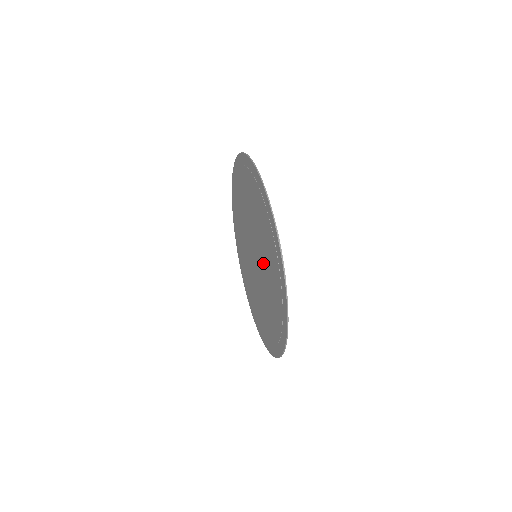
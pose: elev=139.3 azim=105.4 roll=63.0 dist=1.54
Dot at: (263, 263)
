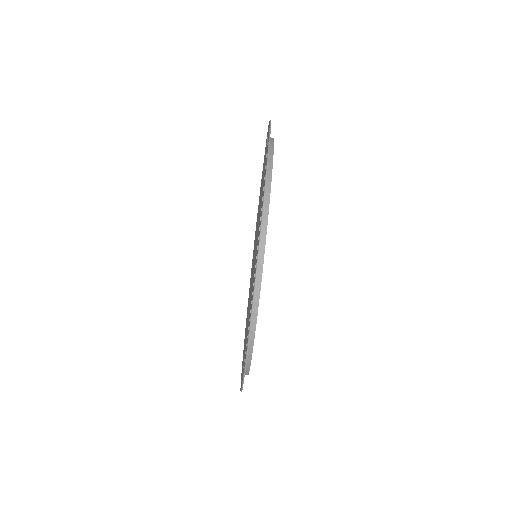
Dot at: (249, 298)
